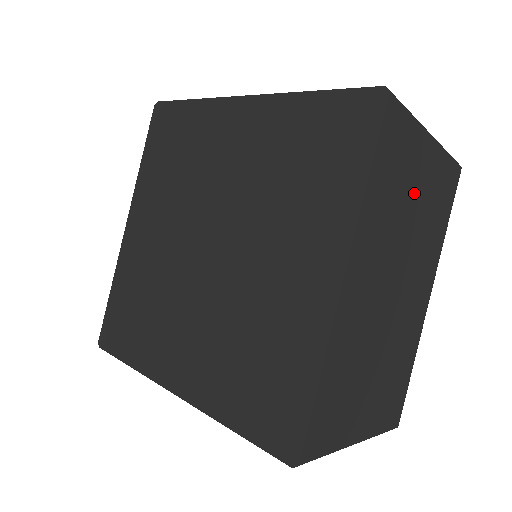
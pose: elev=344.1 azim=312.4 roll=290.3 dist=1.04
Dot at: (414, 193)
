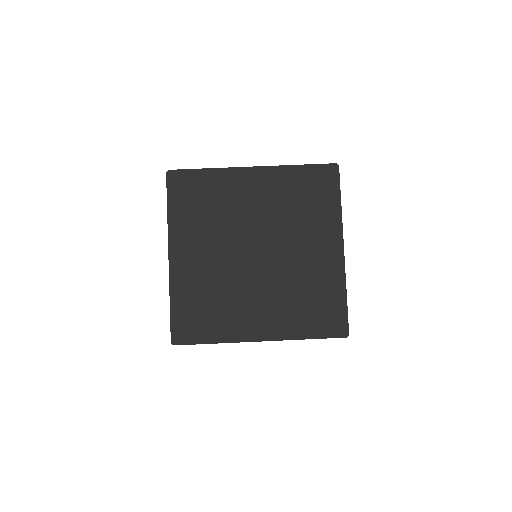
Dot at: occluded
